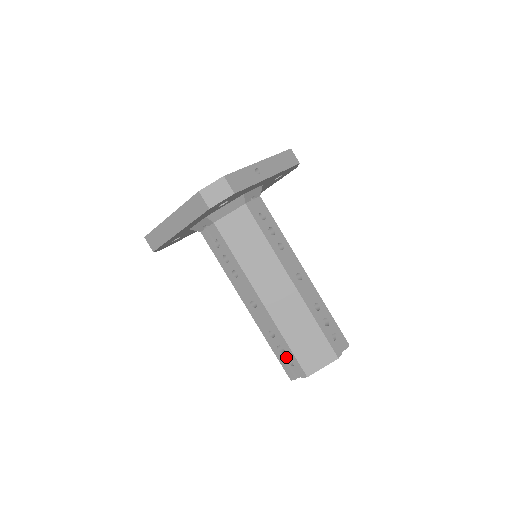
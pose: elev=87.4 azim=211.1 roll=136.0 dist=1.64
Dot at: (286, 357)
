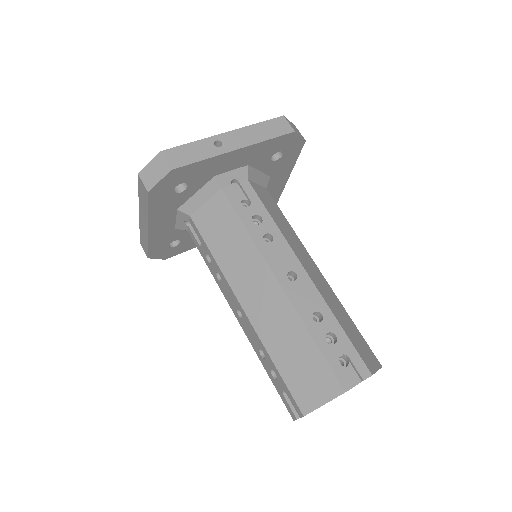
Dot at: (280, 386)
